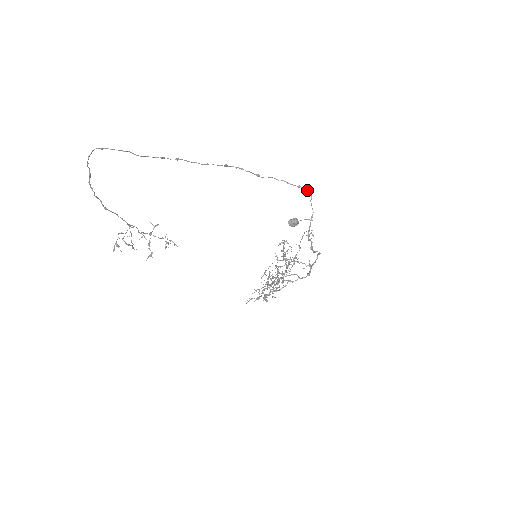
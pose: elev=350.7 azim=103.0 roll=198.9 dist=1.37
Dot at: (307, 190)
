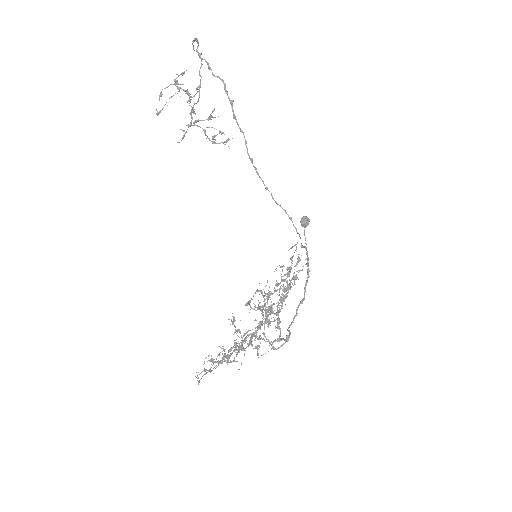
Dot at: (294, 226)
